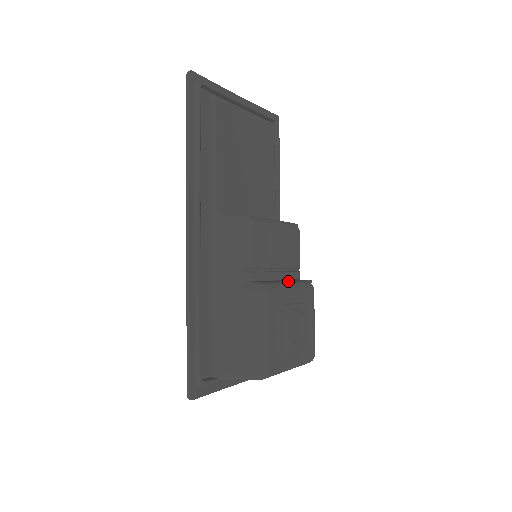
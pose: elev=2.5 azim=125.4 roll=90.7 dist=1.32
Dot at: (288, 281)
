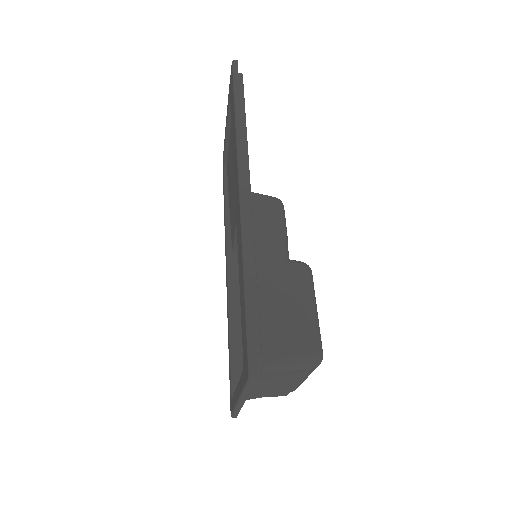
Dot at: occluded
